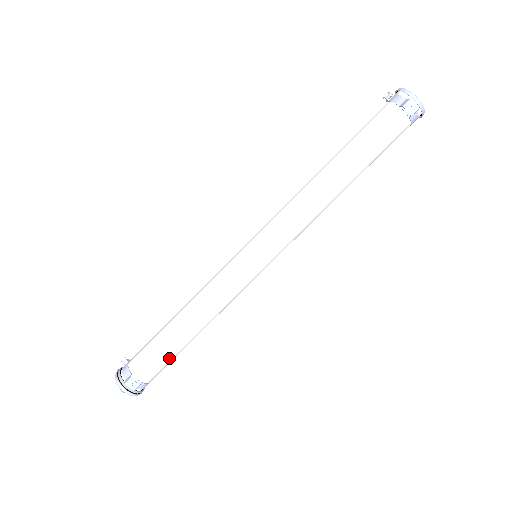
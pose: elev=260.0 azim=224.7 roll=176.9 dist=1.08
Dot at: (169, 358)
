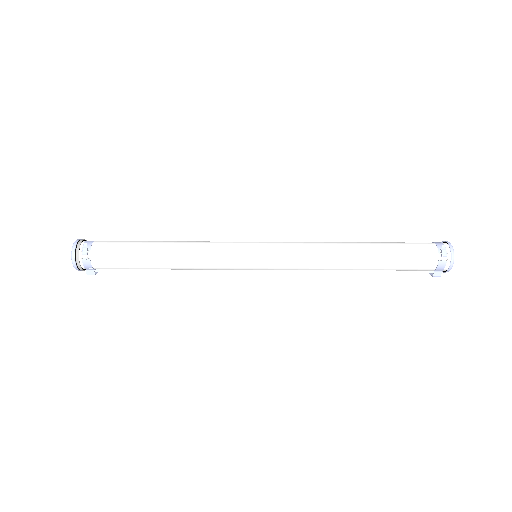
Dot at: occluded
